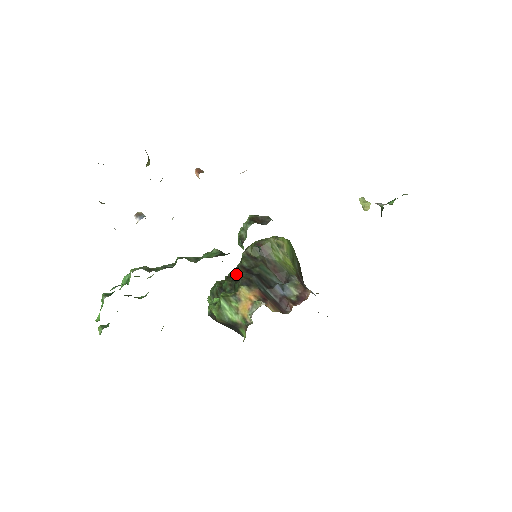
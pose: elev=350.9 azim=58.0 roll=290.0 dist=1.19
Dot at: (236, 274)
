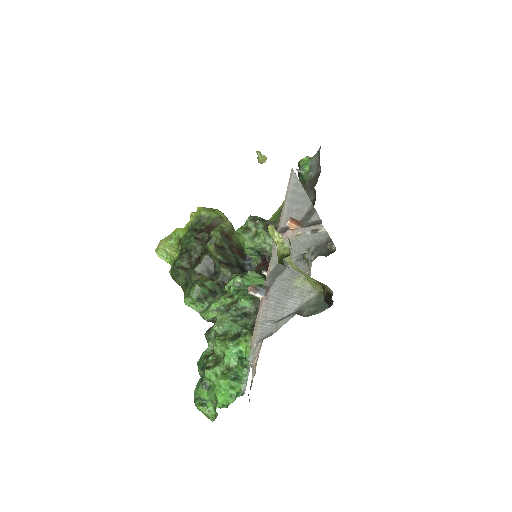
Dot at: (210, 269)
